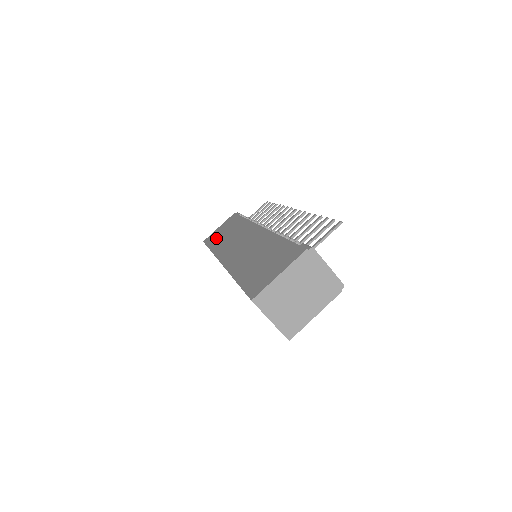
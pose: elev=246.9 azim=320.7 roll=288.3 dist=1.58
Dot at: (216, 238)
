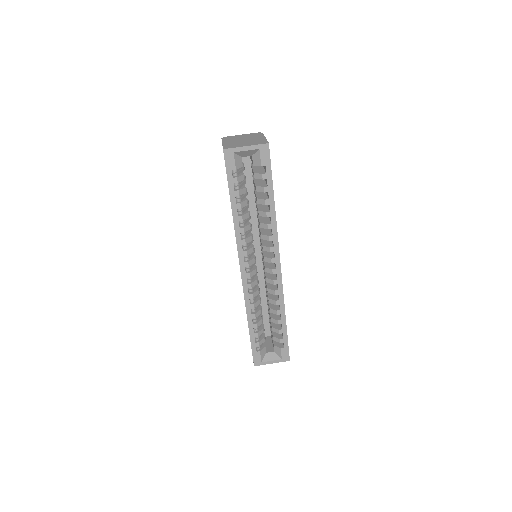
Dot at: occluded
